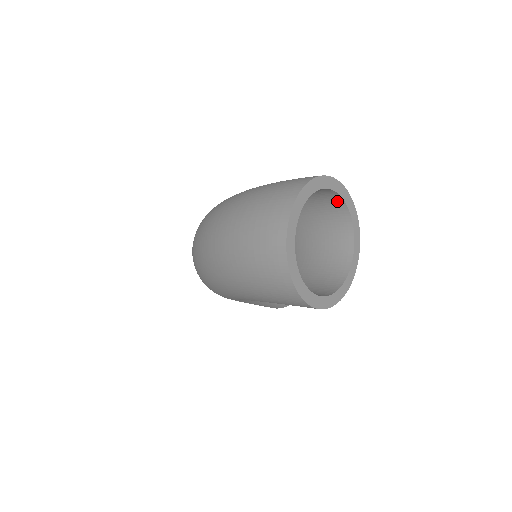
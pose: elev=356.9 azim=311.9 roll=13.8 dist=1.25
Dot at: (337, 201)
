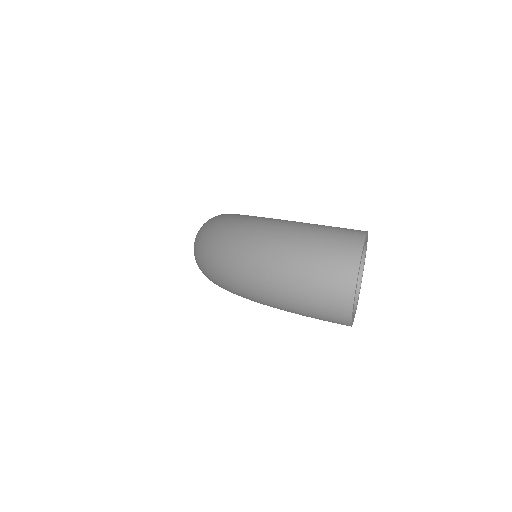
Dot at: occluded
